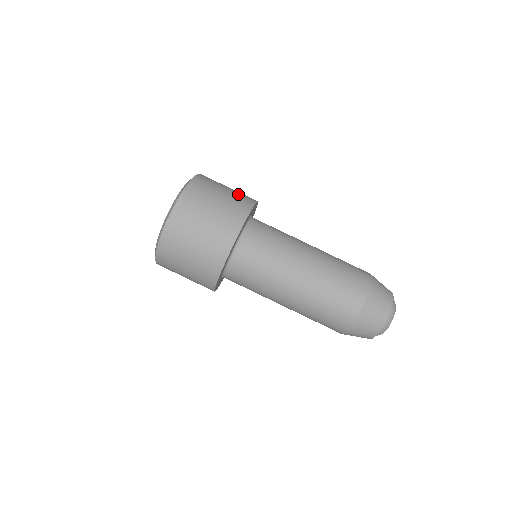
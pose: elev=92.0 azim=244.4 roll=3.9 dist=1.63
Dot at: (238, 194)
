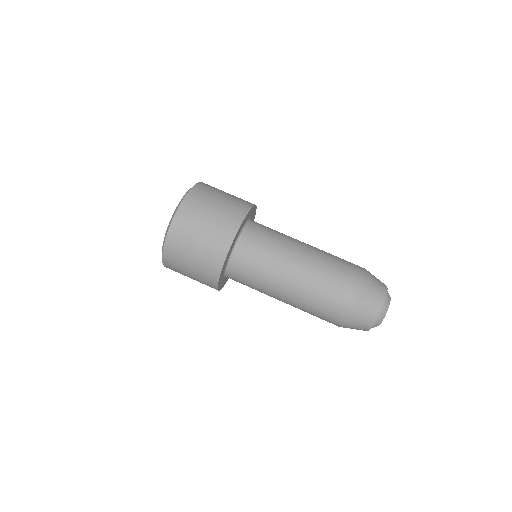
Dot at: (240, 198)
